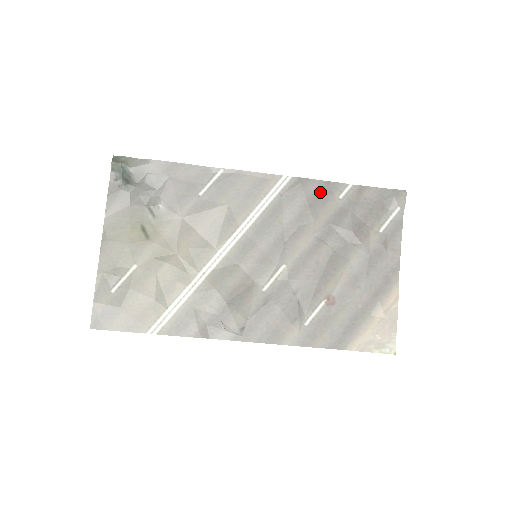
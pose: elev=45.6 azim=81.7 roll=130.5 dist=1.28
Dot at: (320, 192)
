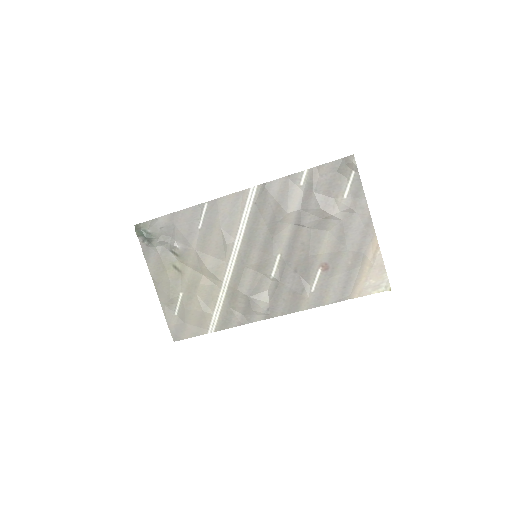
Dot at: (283, 188)
